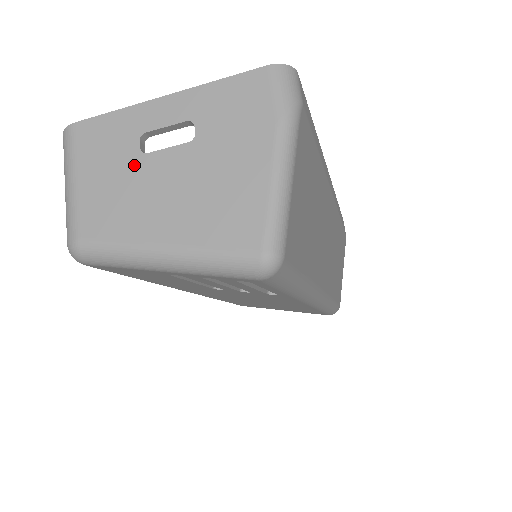
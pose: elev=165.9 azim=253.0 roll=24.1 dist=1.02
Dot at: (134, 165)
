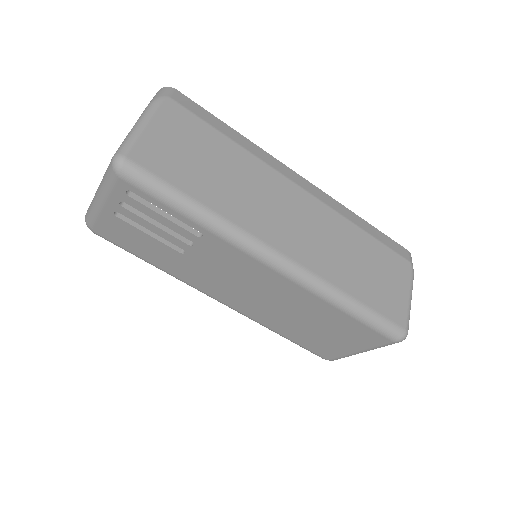
Dot at: occluded
